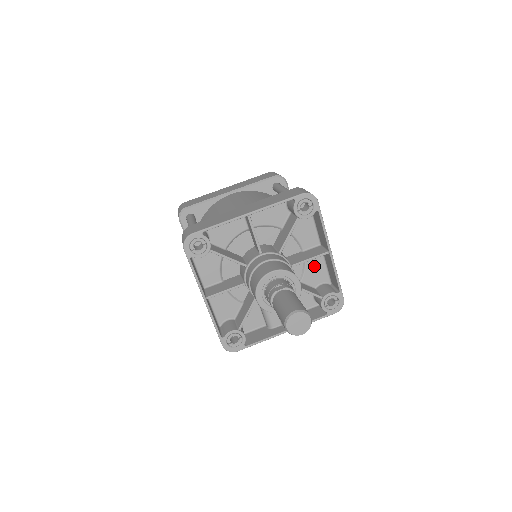
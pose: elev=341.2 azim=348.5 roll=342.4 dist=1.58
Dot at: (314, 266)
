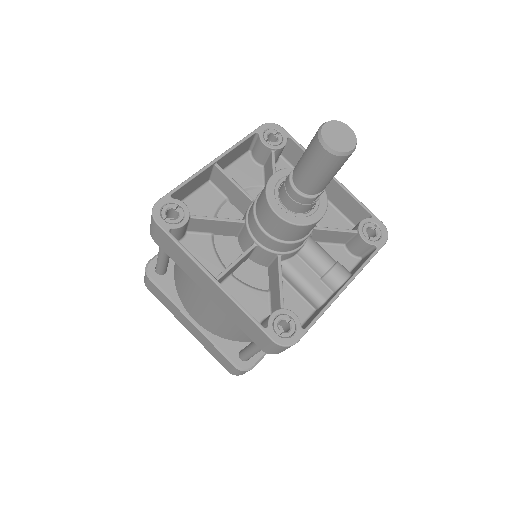
Dot at: (325, 216)
